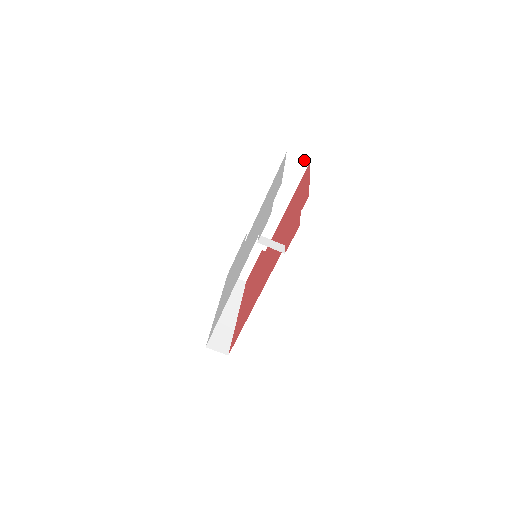
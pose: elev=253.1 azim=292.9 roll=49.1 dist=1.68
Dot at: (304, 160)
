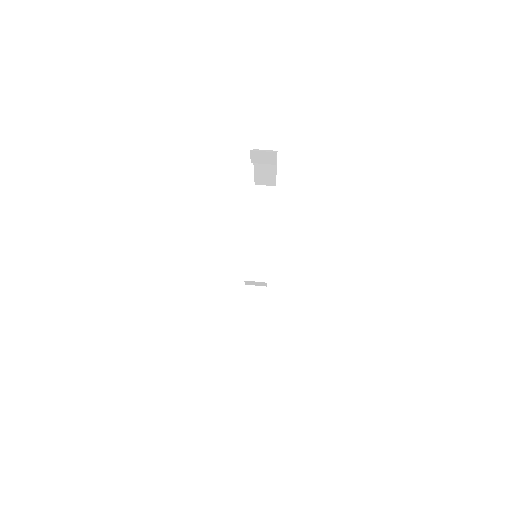
Dot at: (271, 186)
